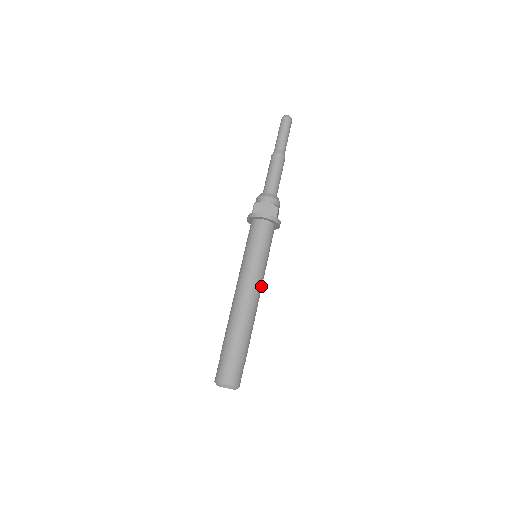
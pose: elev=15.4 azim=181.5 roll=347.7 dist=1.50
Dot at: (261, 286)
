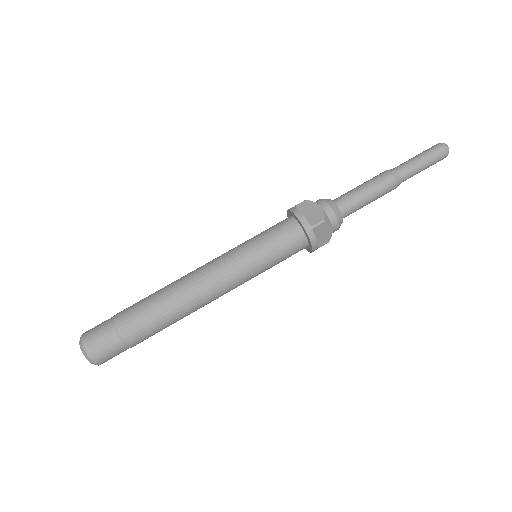
Dot at: (225, 286)
